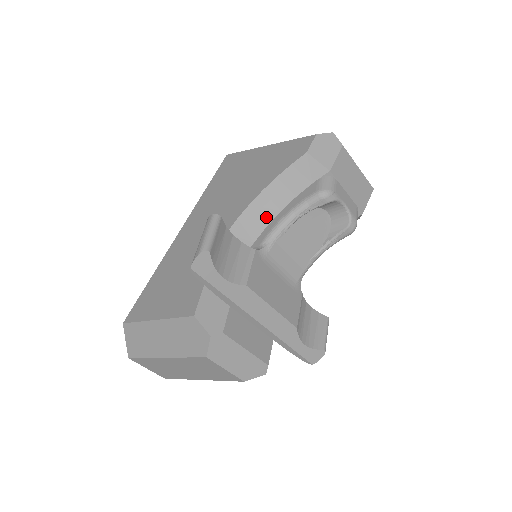
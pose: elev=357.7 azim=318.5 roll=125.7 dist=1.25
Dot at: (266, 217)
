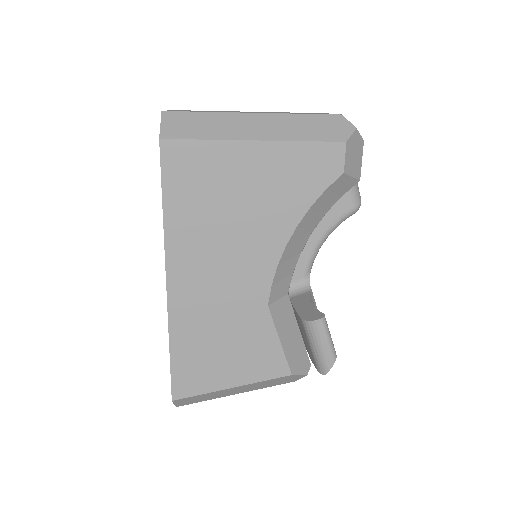
Dot at: (300, 246)
